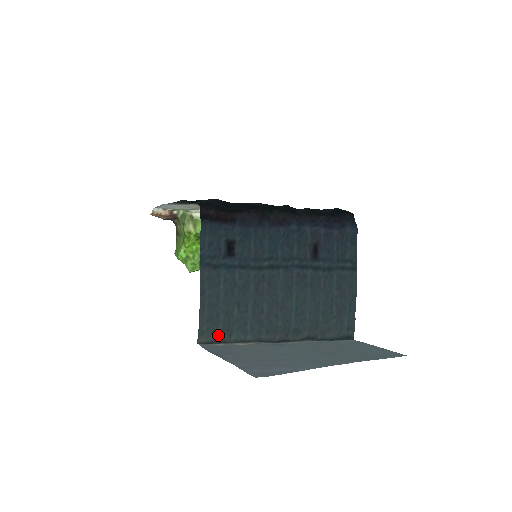
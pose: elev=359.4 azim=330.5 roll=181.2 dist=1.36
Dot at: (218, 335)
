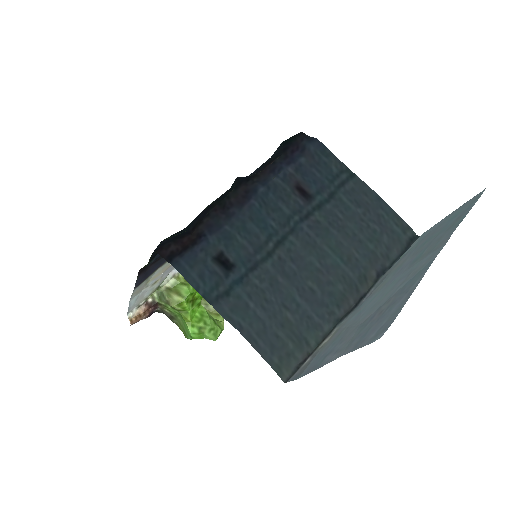
Dot at: (296, 355)
